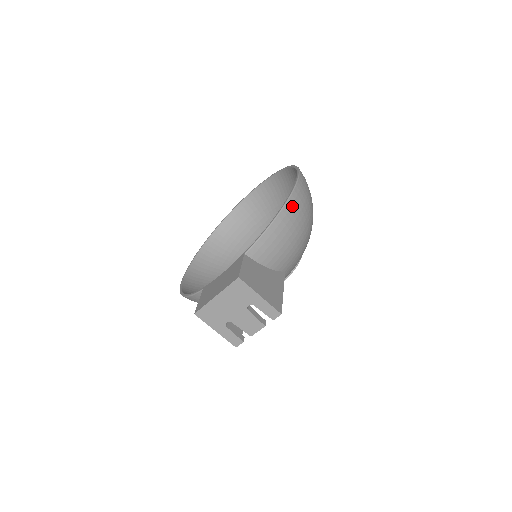
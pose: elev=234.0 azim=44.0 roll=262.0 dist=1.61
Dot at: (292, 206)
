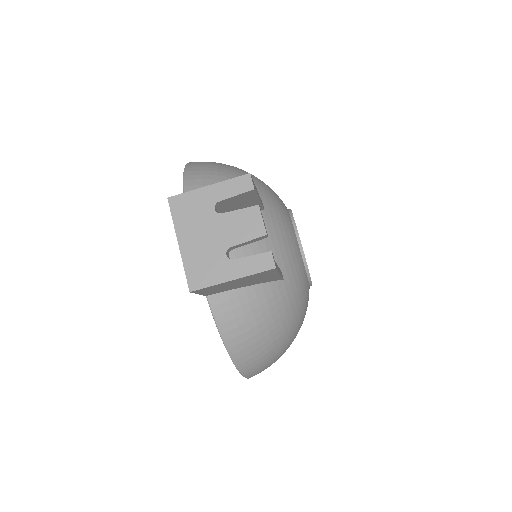
Dot at: (195, 164)
